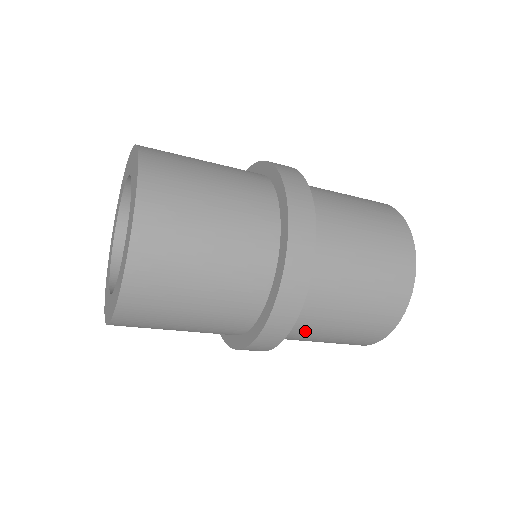
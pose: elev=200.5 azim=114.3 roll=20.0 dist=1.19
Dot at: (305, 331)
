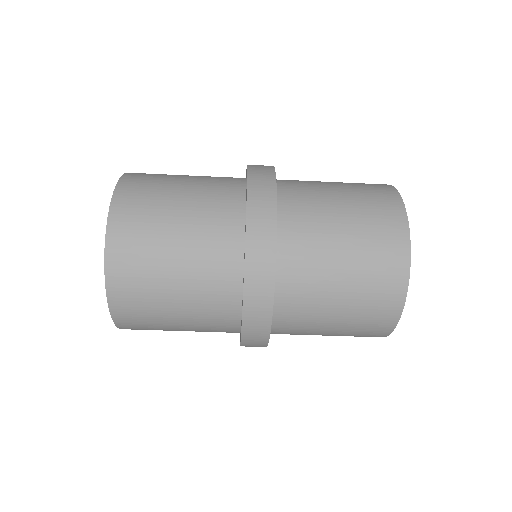
Dot at: (307, 240)
